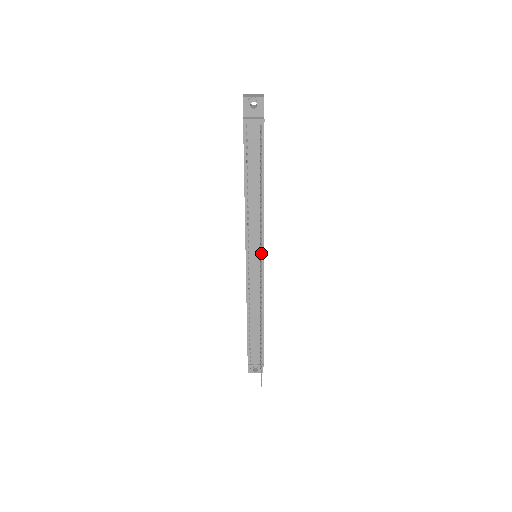
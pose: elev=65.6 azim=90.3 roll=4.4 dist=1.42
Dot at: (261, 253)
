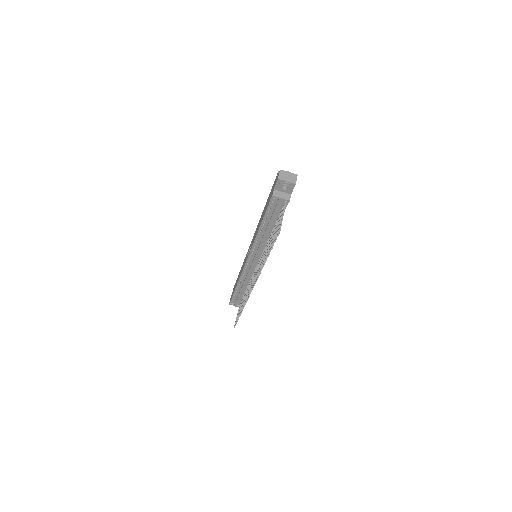
Dot at: (257, 279)
